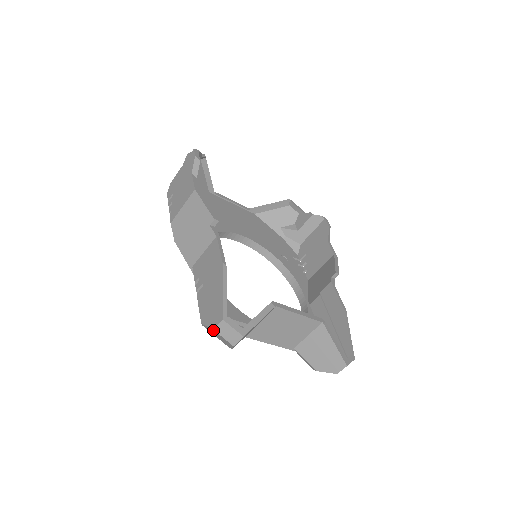
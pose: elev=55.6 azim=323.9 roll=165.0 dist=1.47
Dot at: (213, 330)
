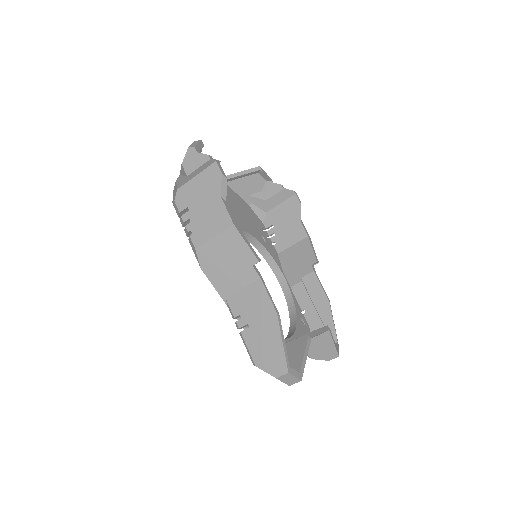
Dot at: occluded
